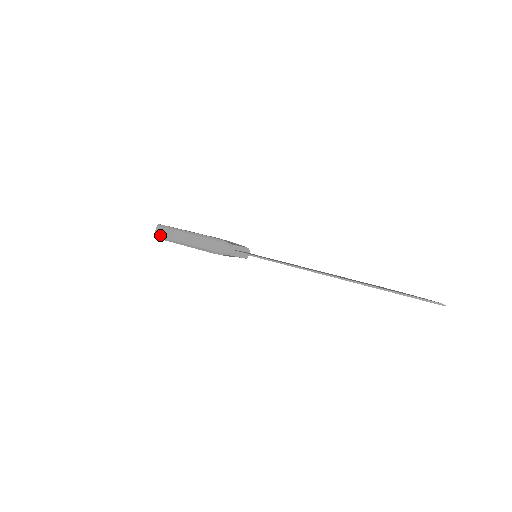
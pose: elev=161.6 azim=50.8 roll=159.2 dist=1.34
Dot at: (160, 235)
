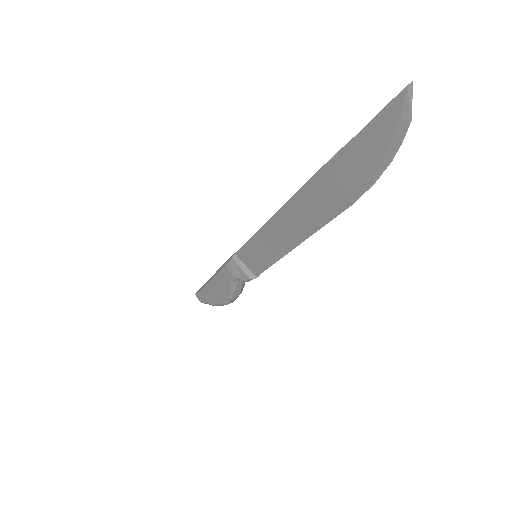
Dot at: occluded
